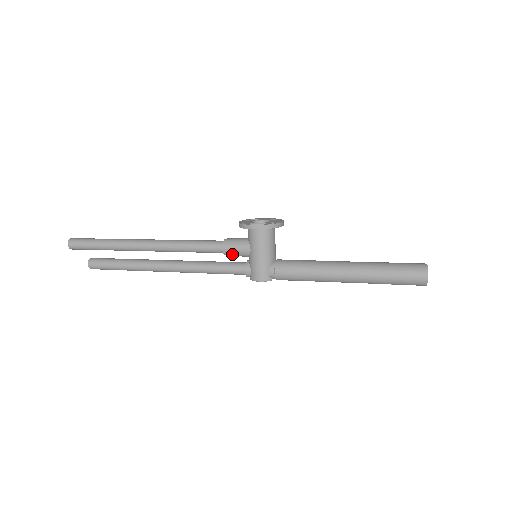
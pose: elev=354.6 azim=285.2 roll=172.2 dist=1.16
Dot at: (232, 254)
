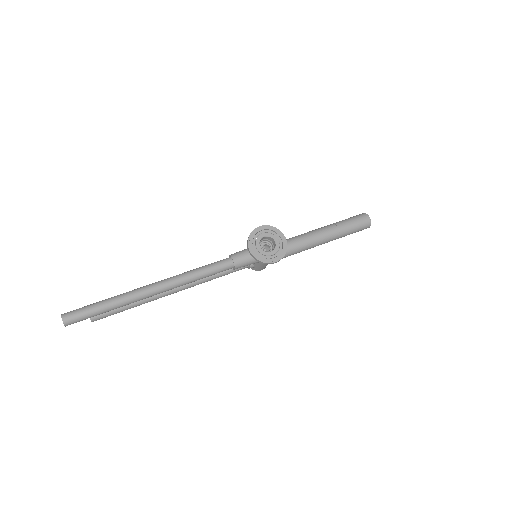
Dot at: (240, 267)
